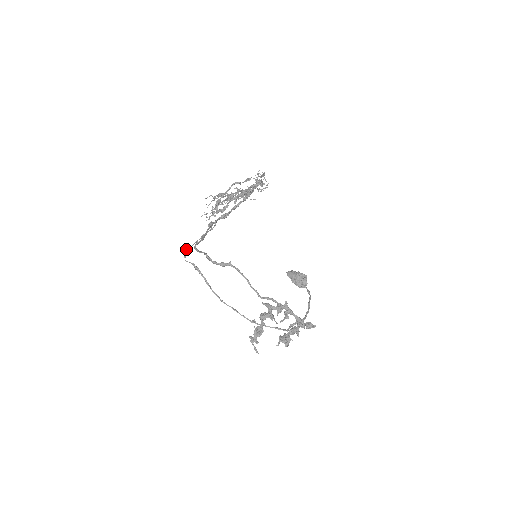
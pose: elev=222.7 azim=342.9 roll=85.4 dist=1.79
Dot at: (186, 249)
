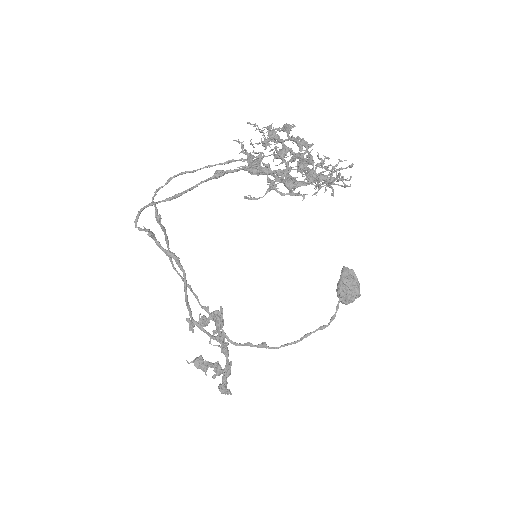
Dot at: (178, 174)
